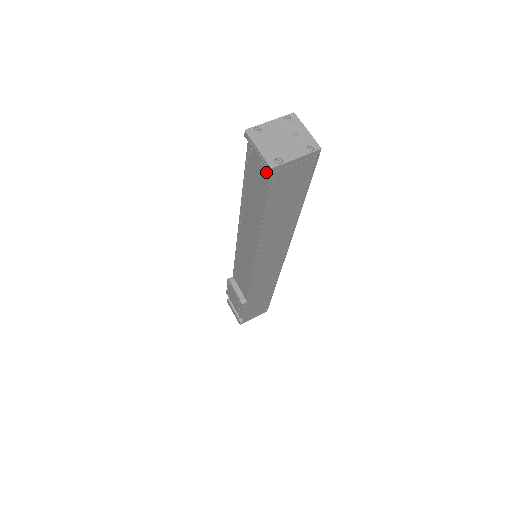
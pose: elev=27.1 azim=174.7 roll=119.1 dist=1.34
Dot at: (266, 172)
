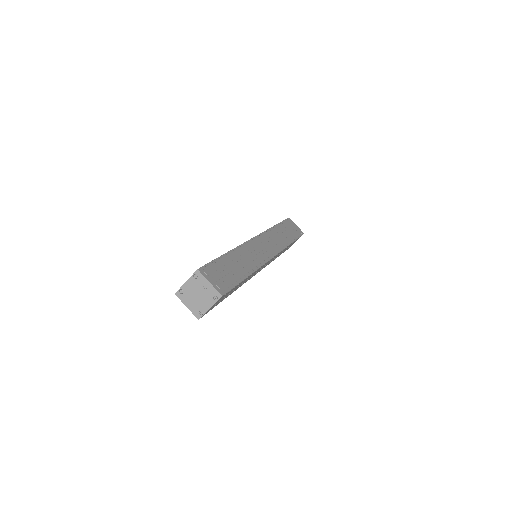
Dot at: occluded
